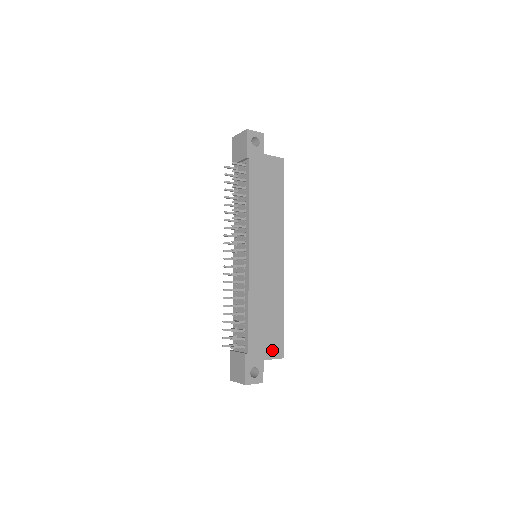
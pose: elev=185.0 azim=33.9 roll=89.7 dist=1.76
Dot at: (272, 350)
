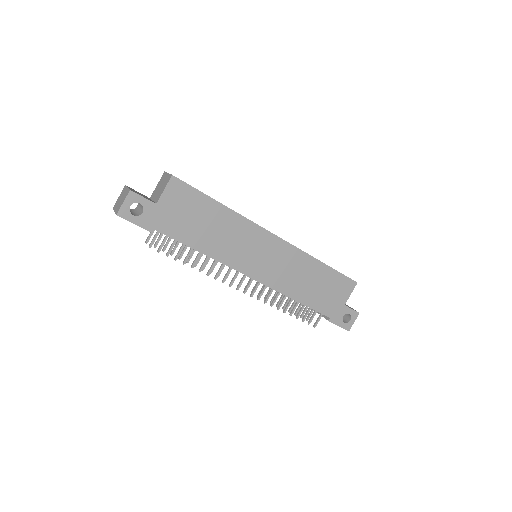
Dot at: (343, 292)
